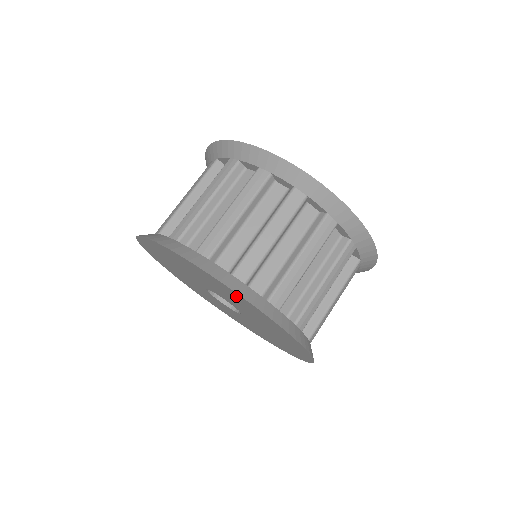
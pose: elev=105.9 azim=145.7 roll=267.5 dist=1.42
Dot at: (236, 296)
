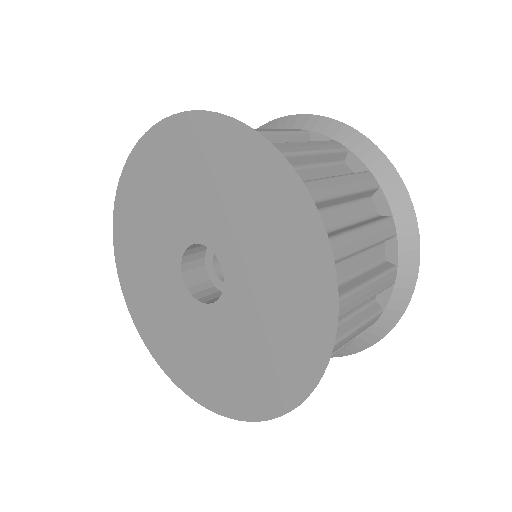
Dot at: (253, 162)
